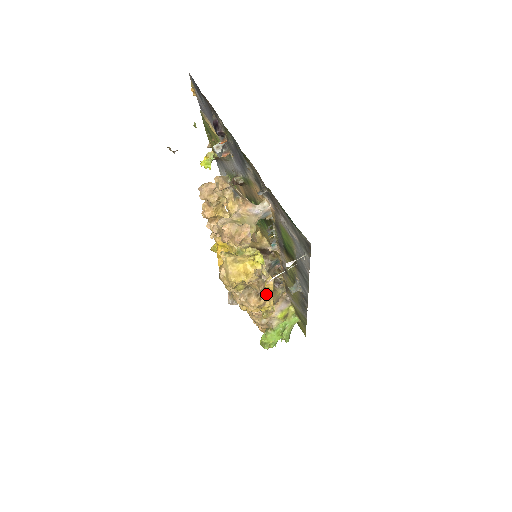
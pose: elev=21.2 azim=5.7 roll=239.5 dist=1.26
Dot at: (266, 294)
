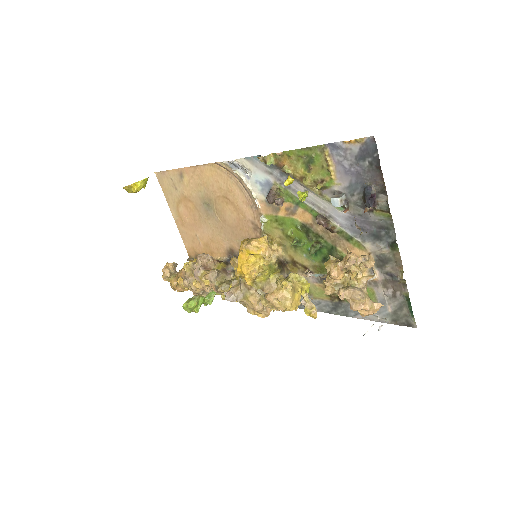
Dot at: occluded
